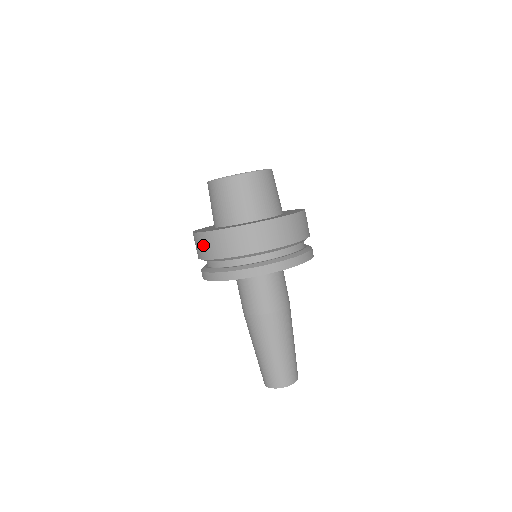
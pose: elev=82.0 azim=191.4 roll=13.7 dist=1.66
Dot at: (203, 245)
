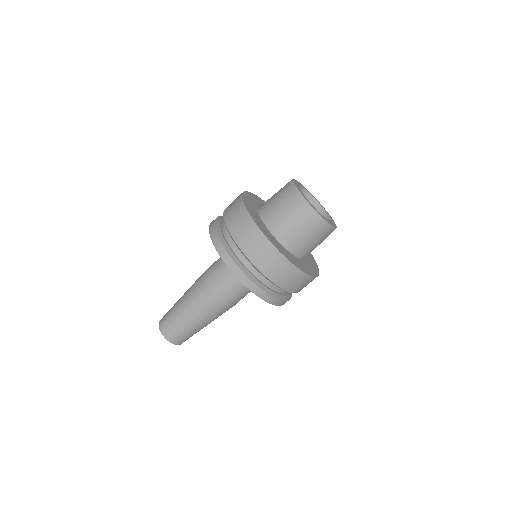
Dot at: (252, 239)
